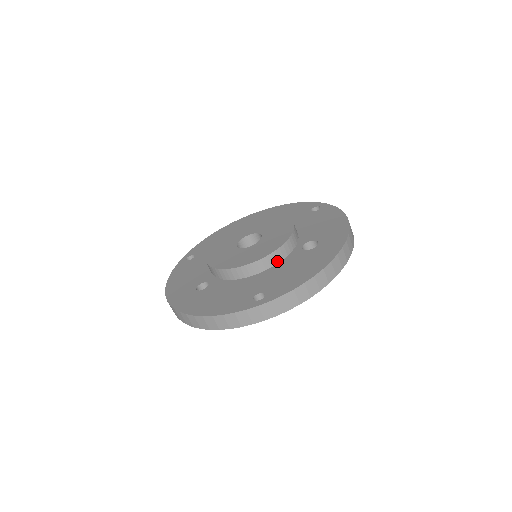
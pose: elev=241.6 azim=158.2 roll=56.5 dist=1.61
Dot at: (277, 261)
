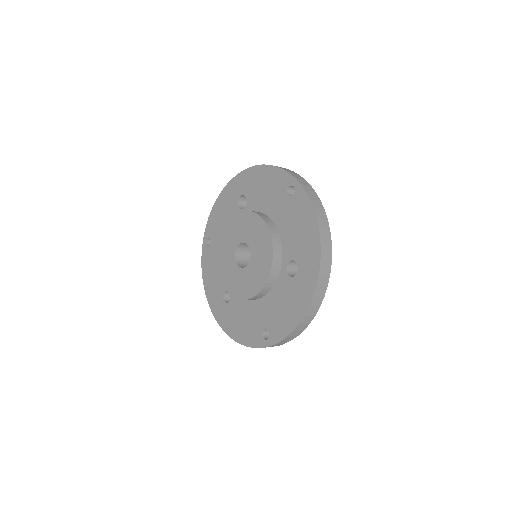
Dot at: (270, 288)
